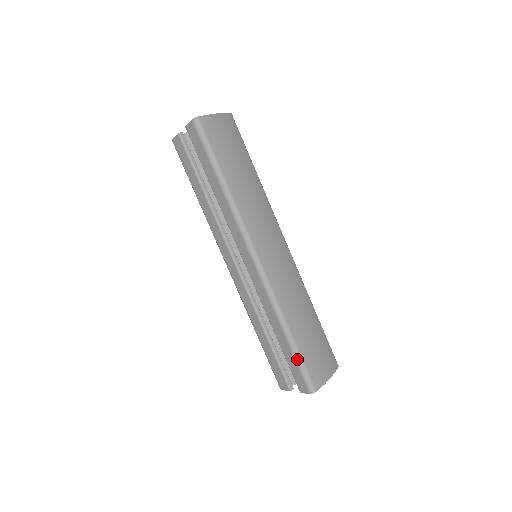
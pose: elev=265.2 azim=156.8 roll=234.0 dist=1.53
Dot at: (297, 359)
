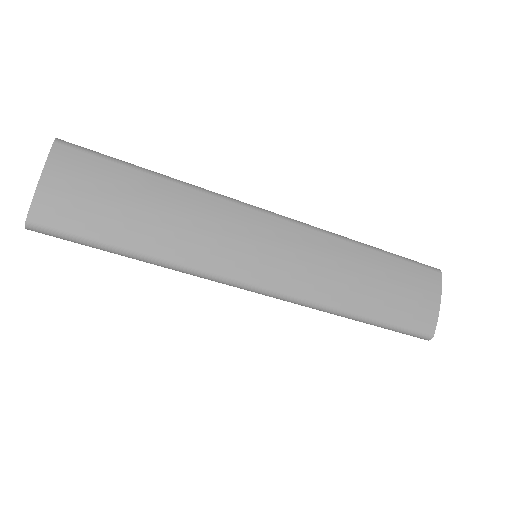
Dot at: (389, 329)
